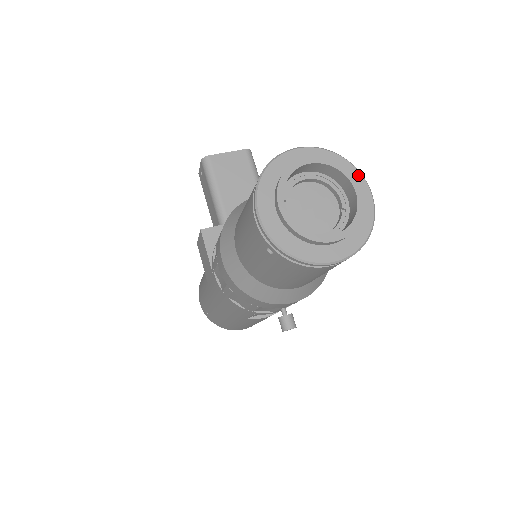
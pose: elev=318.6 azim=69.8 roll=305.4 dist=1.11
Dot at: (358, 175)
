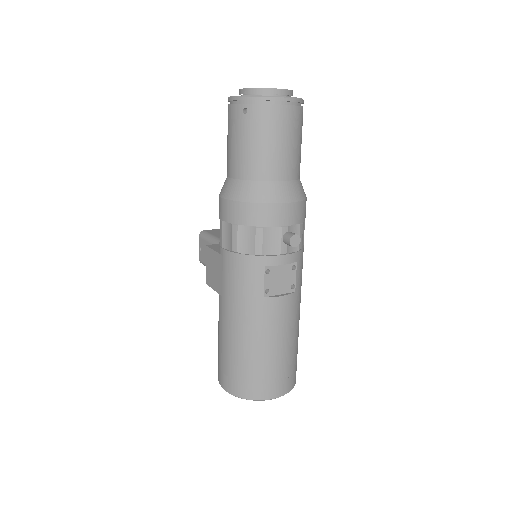
Dot at: occluded
